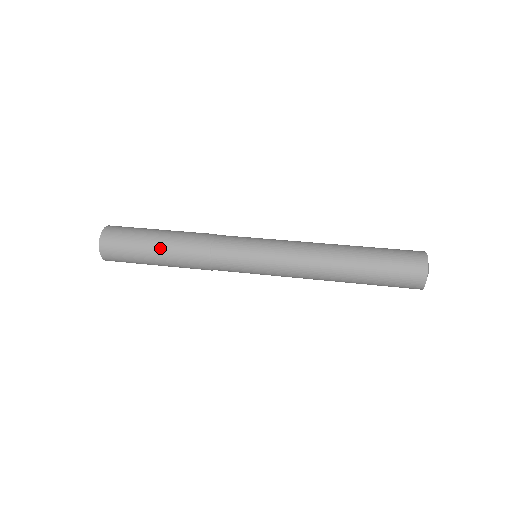
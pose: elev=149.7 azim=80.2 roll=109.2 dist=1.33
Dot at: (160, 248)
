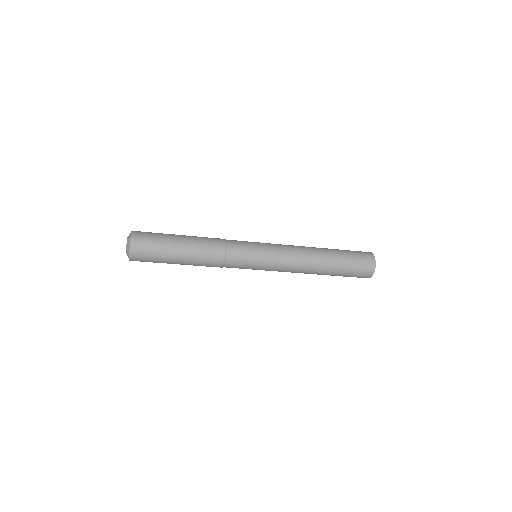
Dot at: (185, 248)
